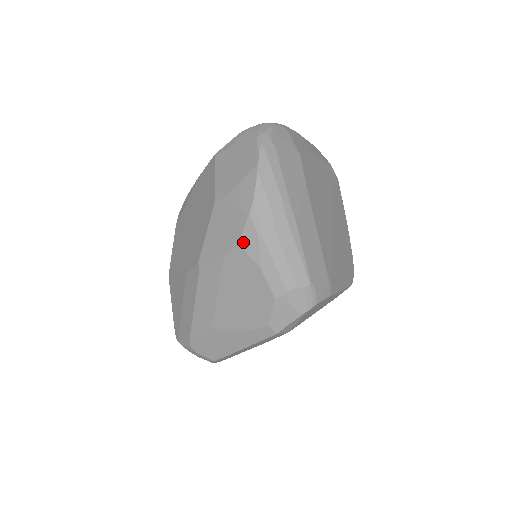
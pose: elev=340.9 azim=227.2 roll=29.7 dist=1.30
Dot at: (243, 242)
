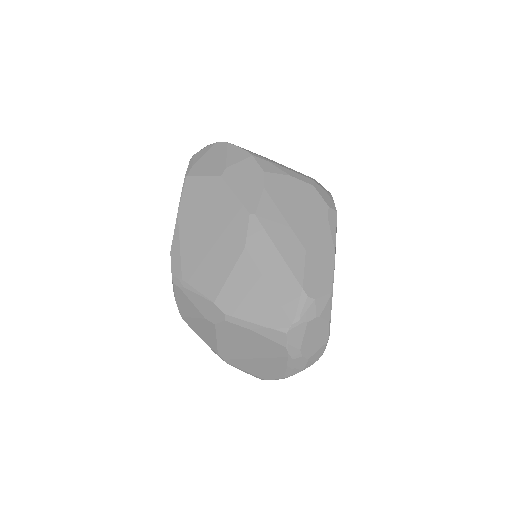
Dot at: (266, 169)
